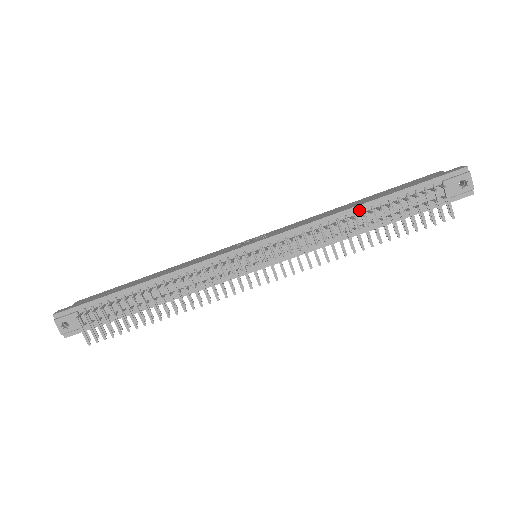
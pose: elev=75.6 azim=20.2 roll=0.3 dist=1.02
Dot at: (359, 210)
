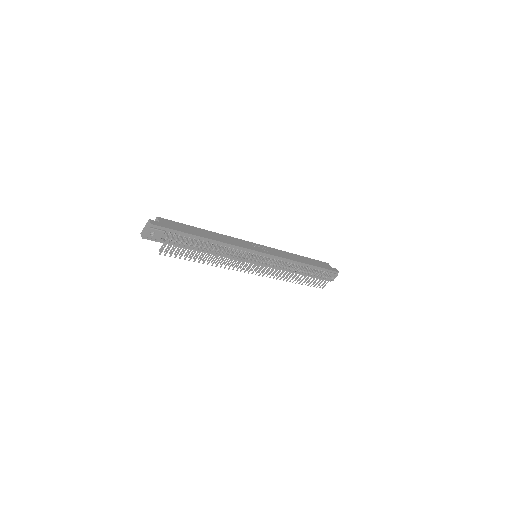
Dot at: (303, 265)
